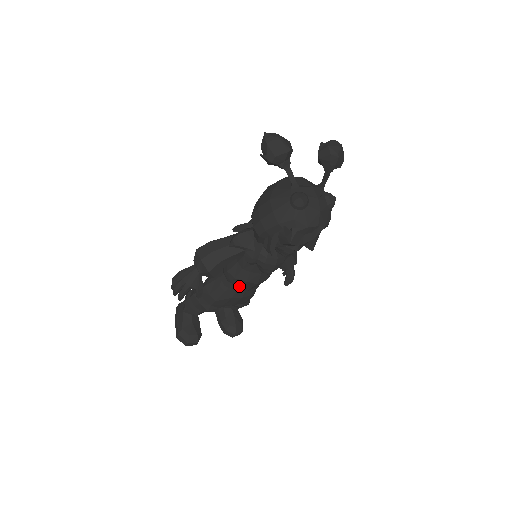
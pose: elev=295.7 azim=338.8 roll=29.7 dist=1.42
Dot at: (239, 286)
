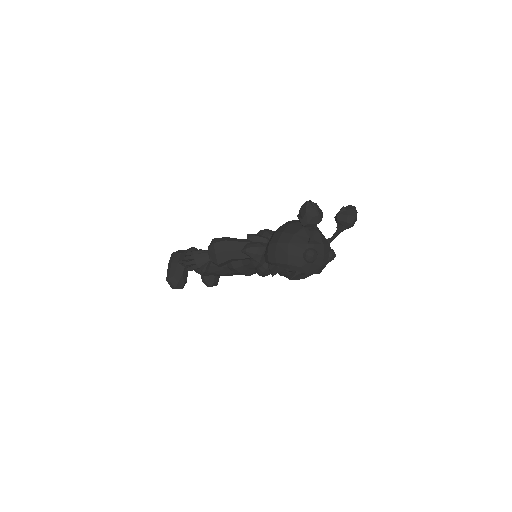
Dot at: (234, 272)
